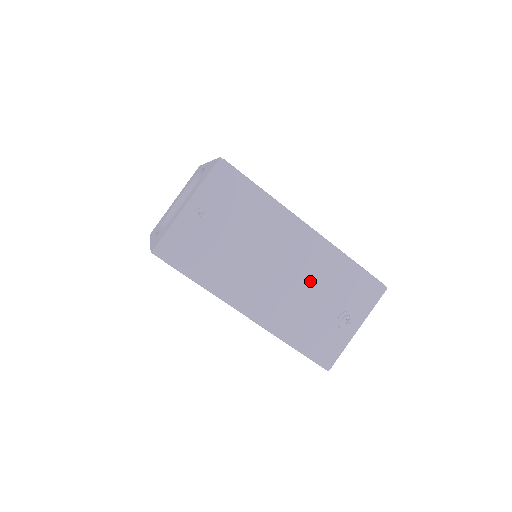
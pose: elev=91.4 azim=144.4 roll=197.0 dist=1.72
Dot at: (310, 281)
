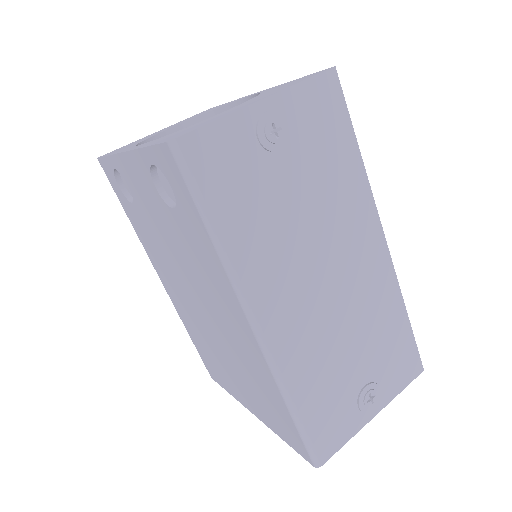
Dot at: (355, 317)
